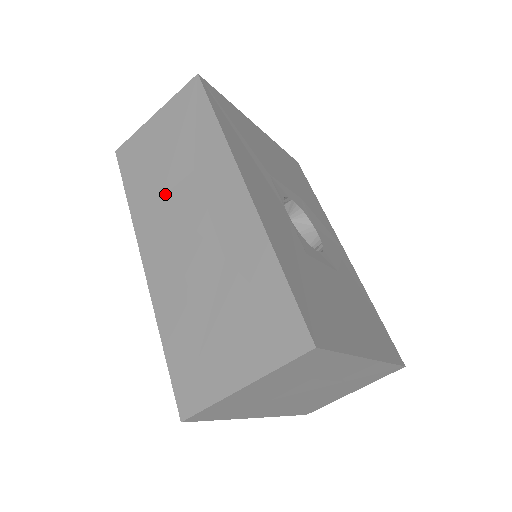
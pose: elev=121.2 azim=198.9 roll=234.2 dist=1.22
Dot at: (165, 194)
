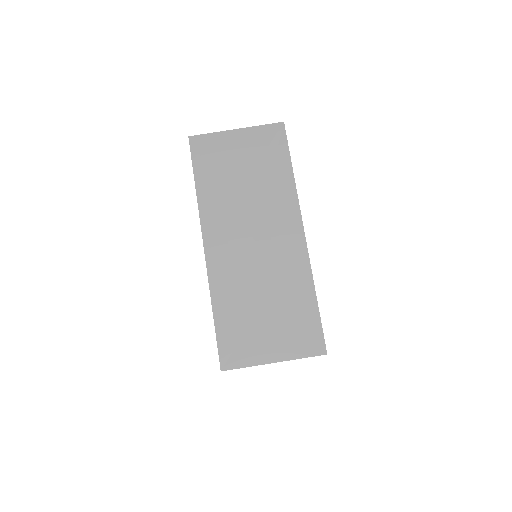
Dot at: (235, 204)
